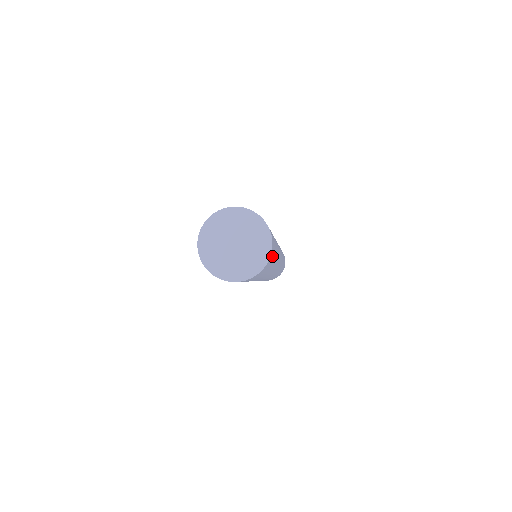
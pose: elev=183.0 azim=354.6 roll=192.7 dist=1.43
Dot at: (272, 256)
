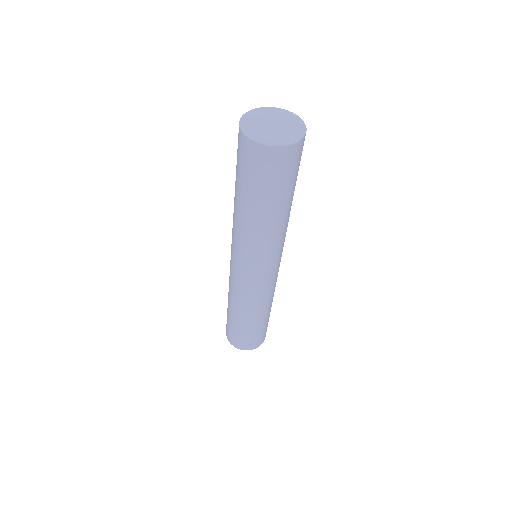
Dot at: occluded
